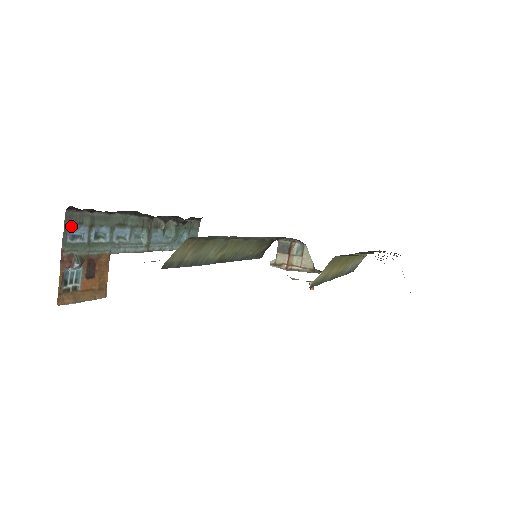
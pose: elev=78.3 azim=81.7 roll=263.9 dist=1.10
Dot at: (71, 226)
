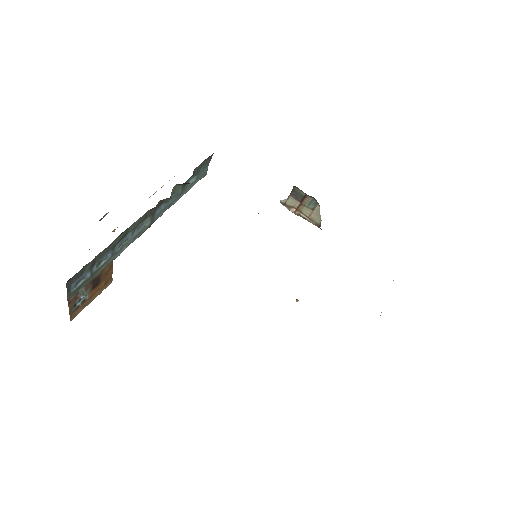
Dot at: (73, 283)
